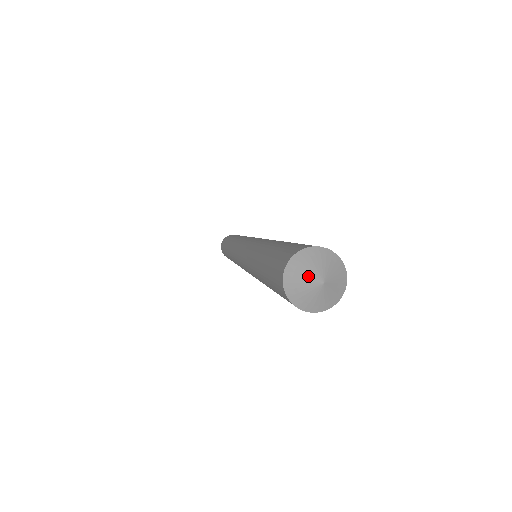
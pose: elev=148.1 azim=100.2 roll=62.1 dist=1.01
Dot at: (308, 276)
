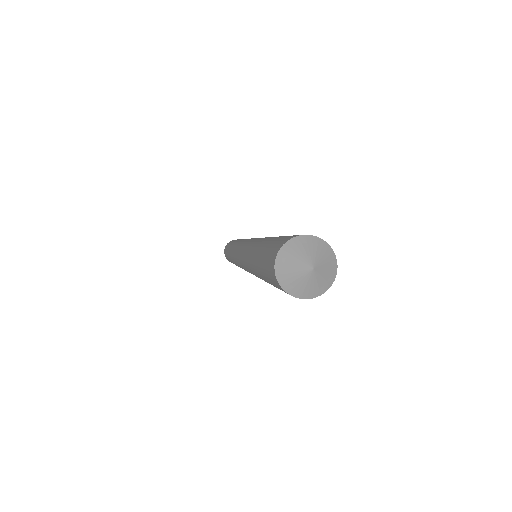
Dot at: (297, 268)
